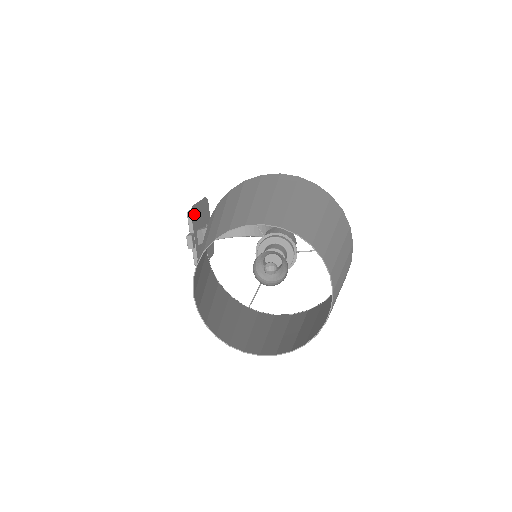
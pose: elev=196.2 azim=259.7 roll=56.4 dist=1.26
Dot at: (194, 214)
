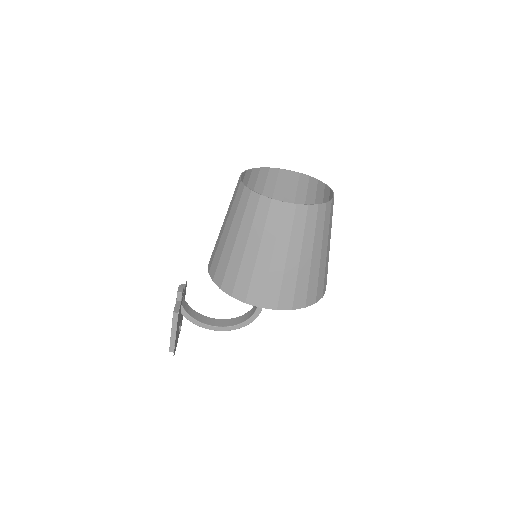
Dot at: (185, 289)
